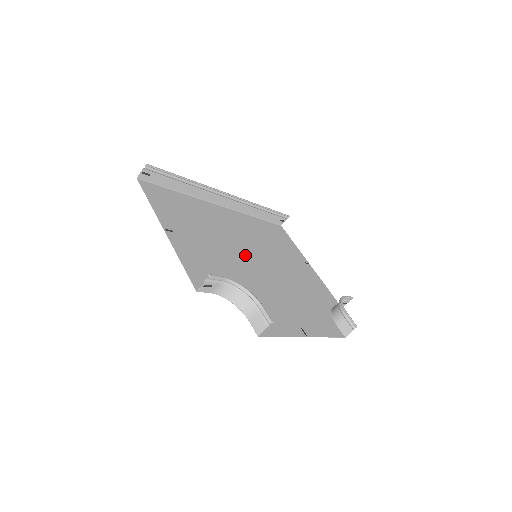
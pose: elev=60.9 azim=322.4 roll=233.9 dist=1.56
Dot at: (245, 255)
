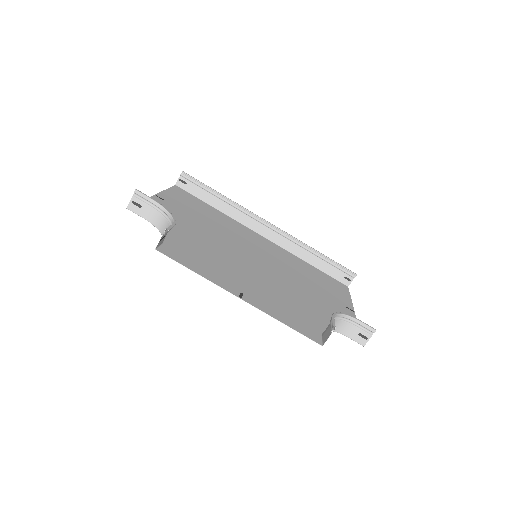
Dot at: (241, 249)
